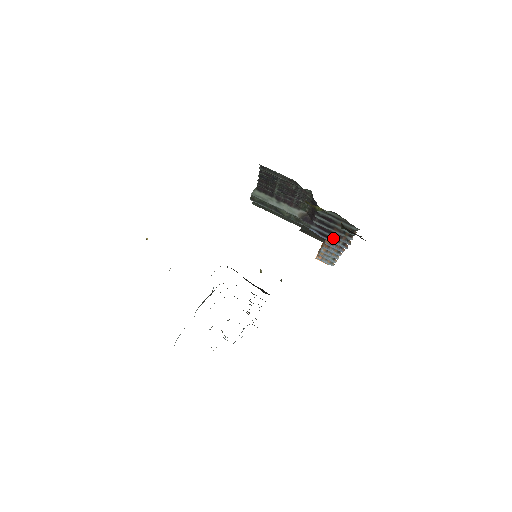
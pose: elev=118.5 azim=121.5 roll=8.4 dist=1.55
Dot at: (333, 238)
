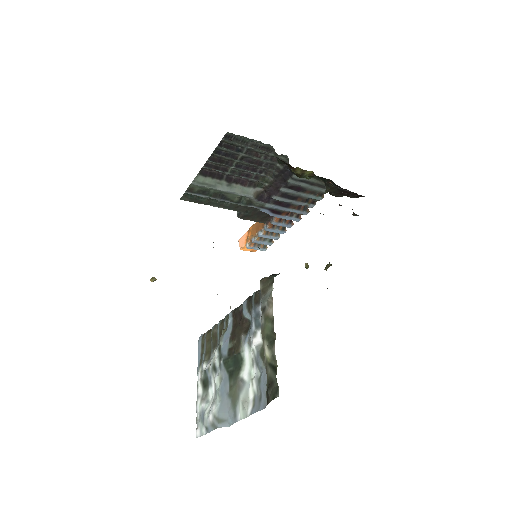
Dot at: (287, 213)
